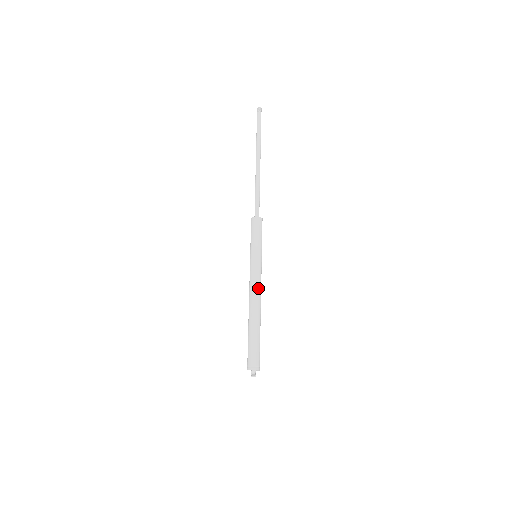
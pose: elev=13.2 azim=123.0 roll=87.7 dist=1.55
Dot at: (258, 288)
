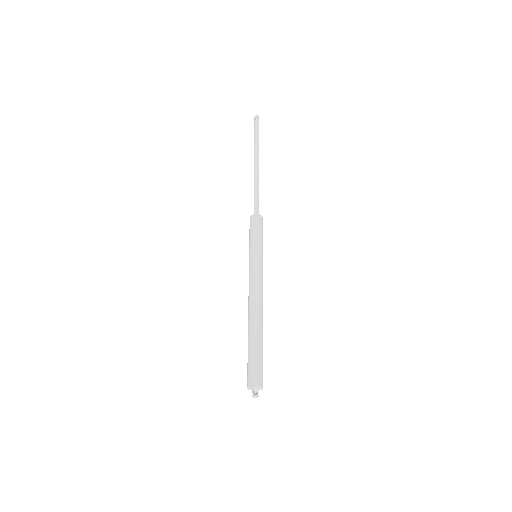
Dot at: (262, 290)
